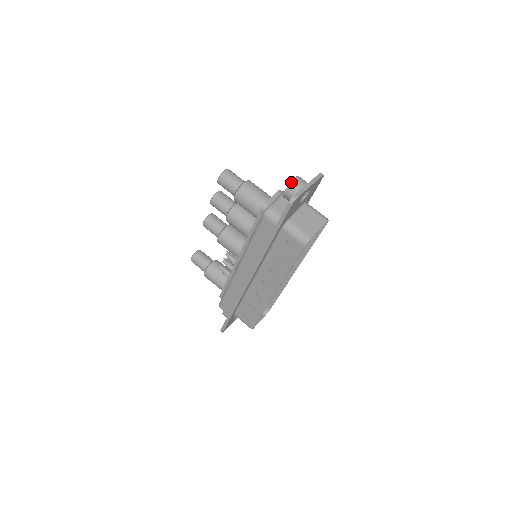
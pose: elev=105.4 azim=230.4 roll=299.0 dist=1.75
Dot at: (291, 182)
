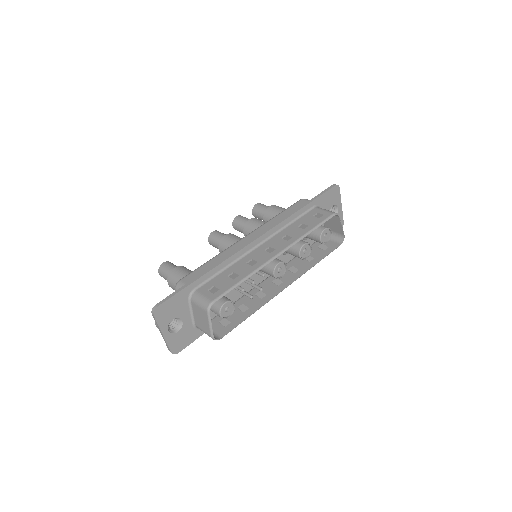
Dot at: occluded
